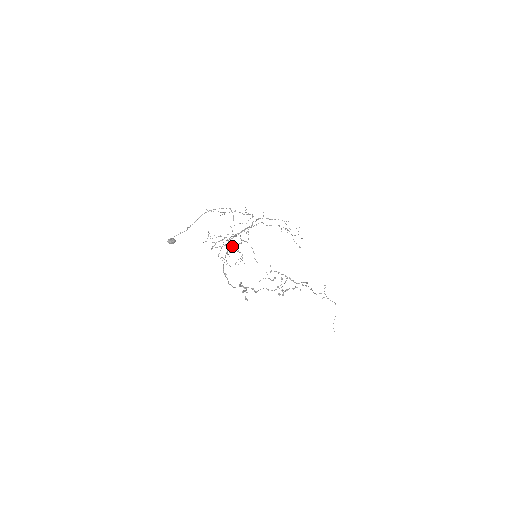
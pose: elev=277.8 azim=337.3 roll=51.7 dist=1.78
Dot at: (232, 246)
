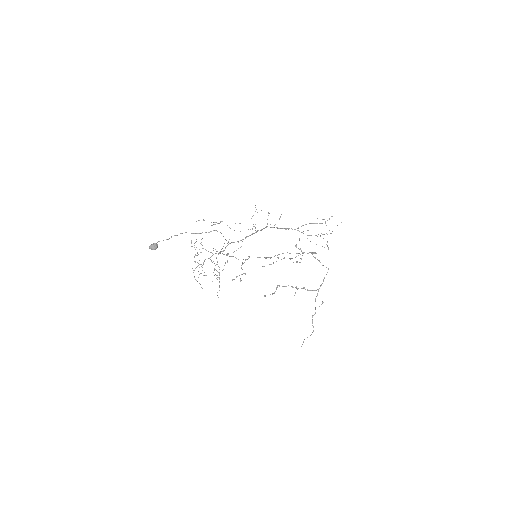
Dot at: occluded
